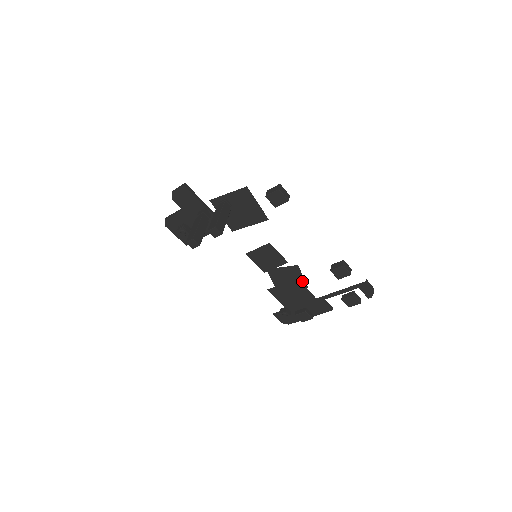
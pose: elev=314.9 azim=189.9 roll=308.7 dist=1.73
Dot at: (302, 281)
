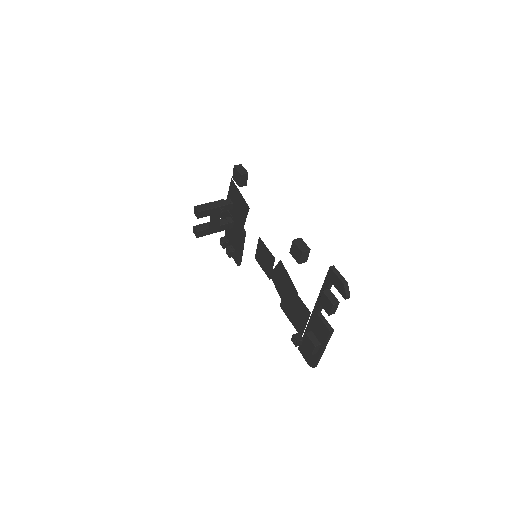
Dot at: (292, 284)
